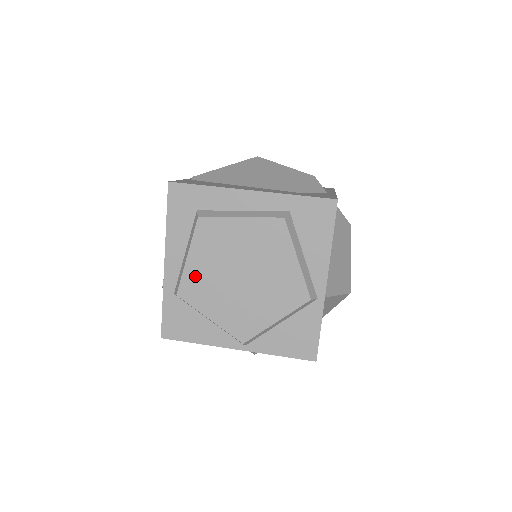
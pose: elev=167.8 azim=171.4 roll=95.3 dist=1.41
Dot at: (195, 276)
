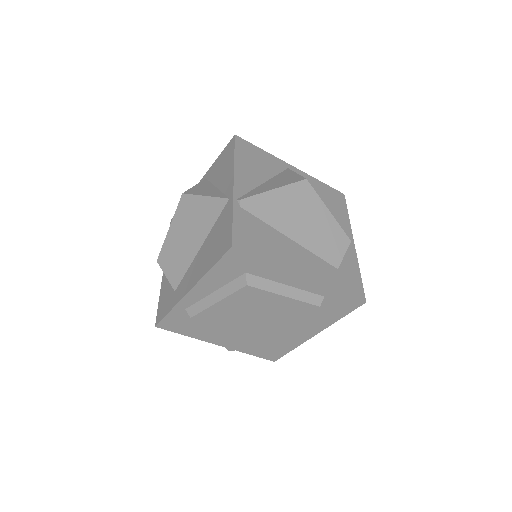
Dot at: (216, 313)
